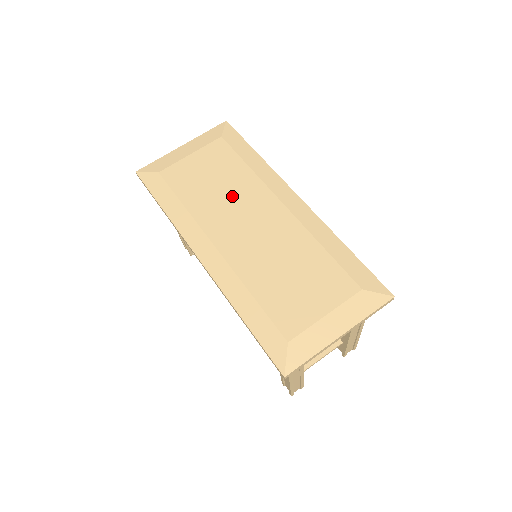
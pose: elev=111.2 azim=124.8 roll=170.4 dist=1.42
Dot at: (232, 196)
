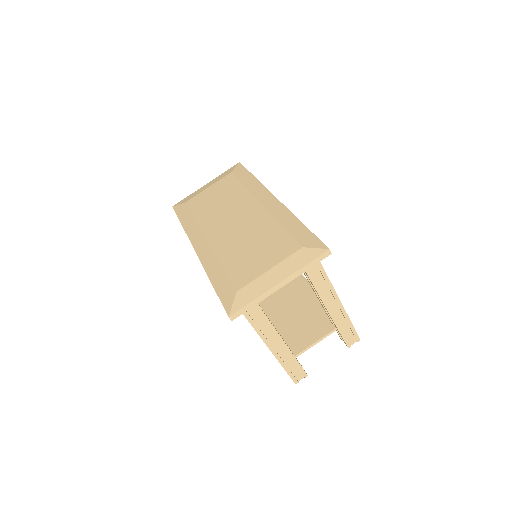
Dot at: (227, 206)
